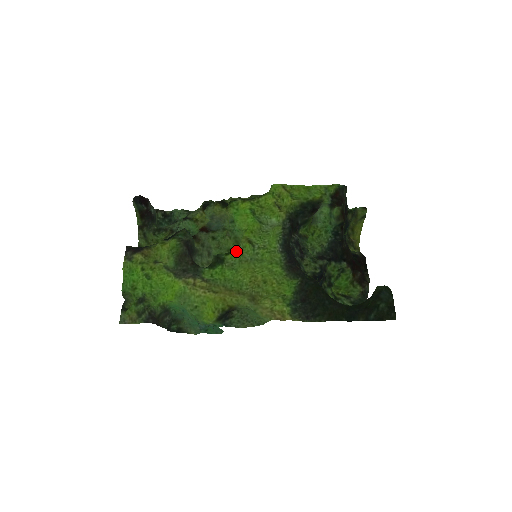
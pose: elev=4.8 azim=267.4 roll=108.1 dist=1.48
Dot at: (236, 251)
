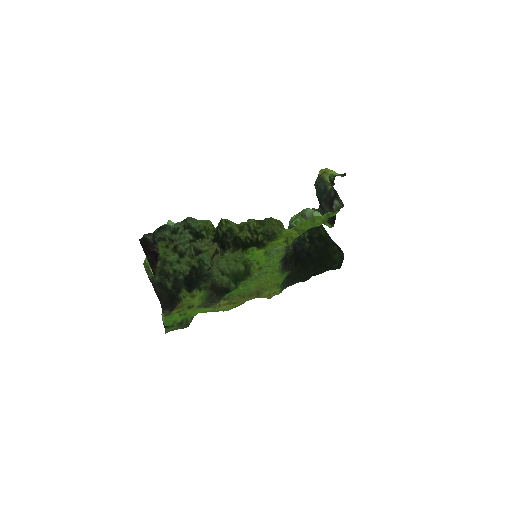
Dot at: occluded
